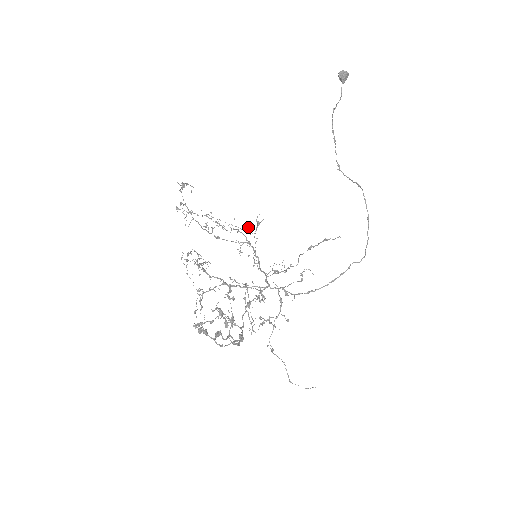
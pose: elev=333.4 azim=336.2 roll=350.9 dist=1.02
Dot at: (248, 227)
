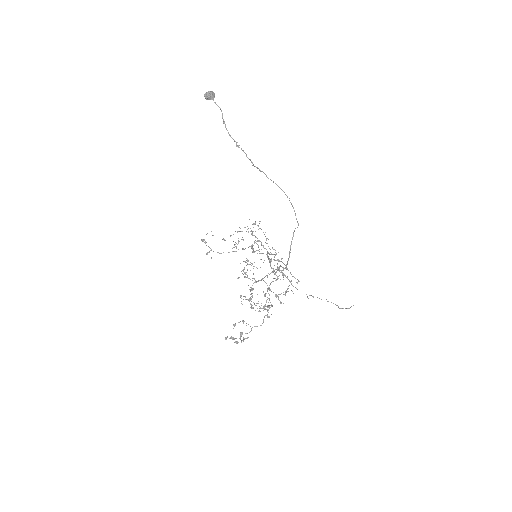
Dot at: (259, 223)
